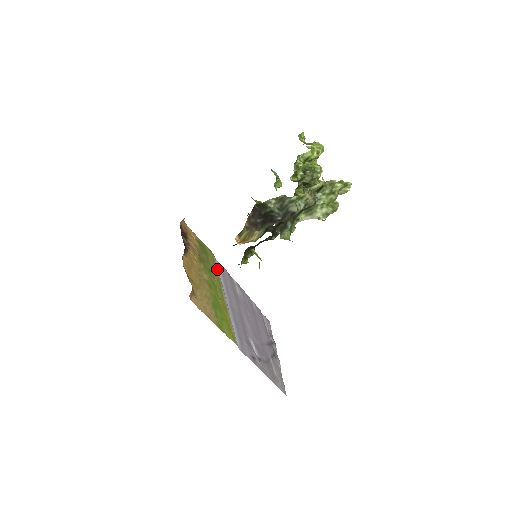
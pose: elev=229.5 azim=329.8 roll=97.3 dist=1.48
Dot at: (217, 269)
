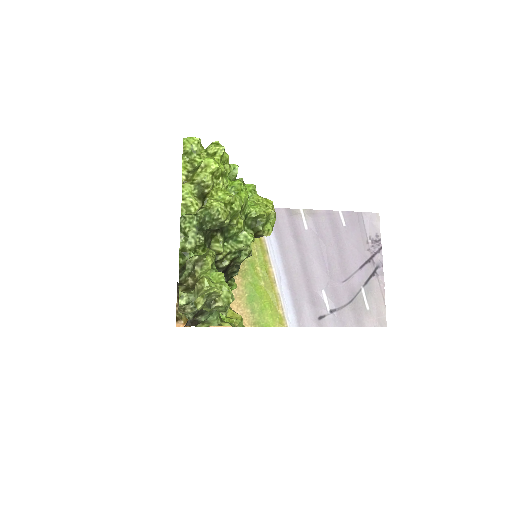
Dot at: occluded
